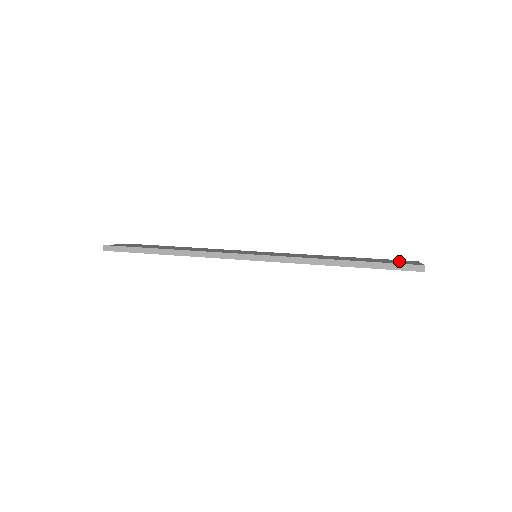
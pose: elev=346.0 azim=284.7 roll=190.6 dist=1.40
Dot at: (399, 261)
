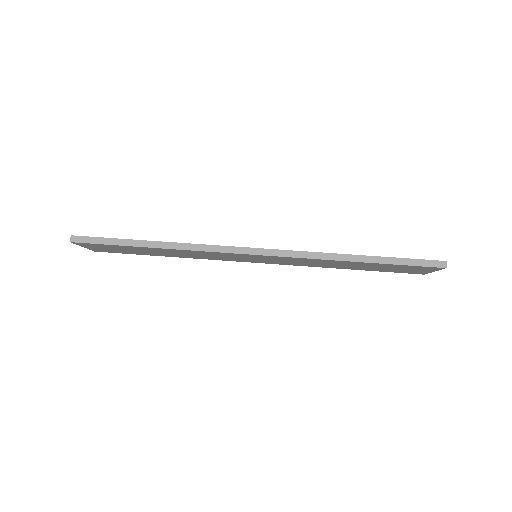
Dot at: occluded
